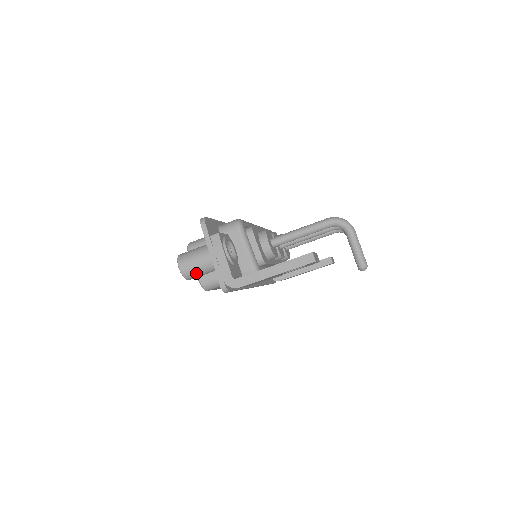
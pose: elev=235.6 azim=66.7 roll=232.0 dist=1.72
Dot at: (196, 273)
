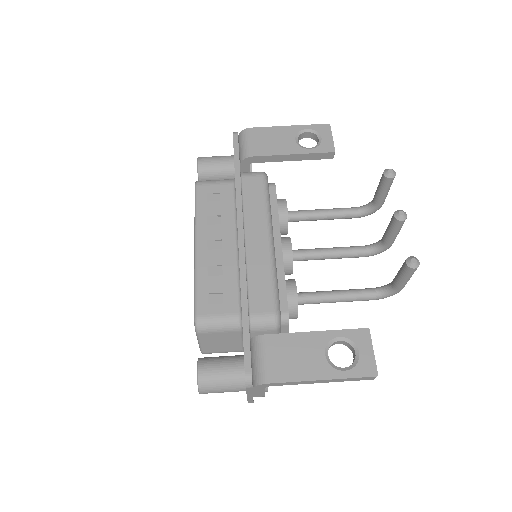
Dot at: (211, 157)
